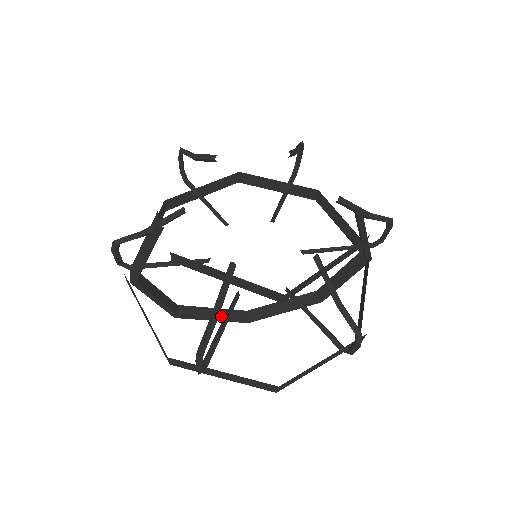
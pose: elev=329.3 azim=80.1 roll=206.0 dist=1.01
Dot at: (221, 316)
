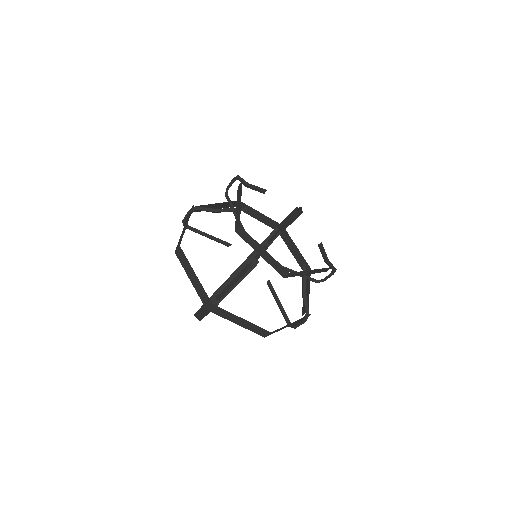
Dot at: occluded
